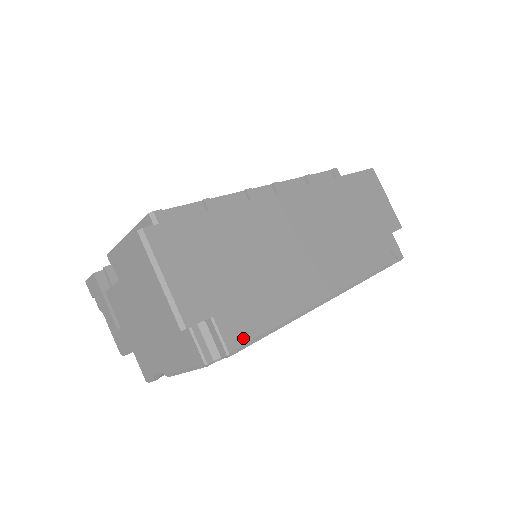
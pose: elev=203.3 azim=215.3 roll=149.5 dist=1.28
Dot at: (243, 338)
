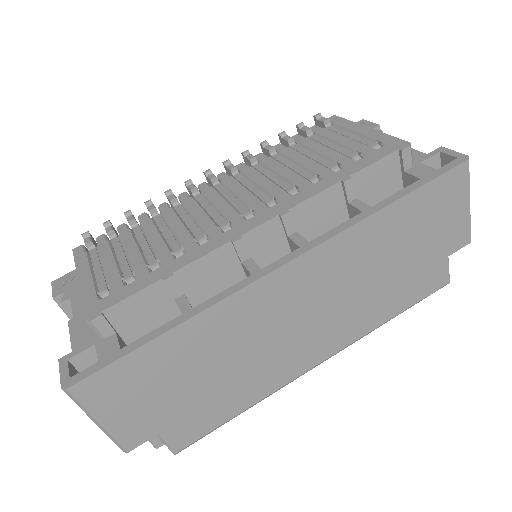
Dot at: (193, 438)
